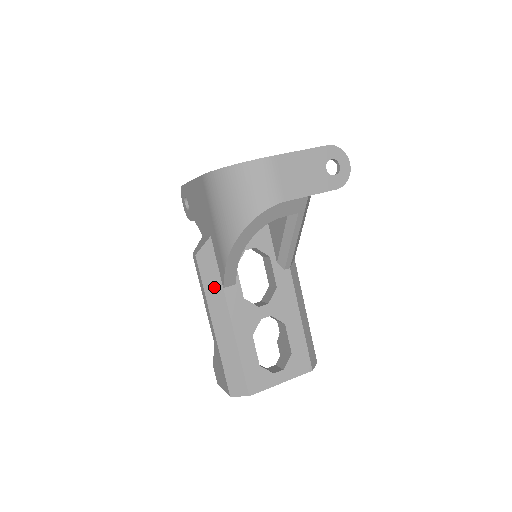
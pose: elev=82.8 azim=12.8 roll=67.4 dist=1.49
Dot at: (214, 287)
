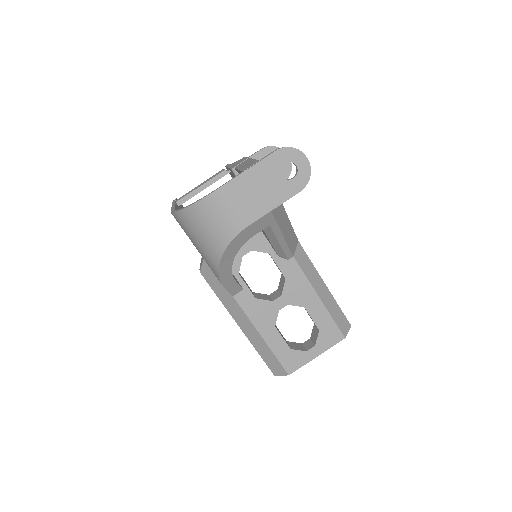
Dot at: (225, 296)
